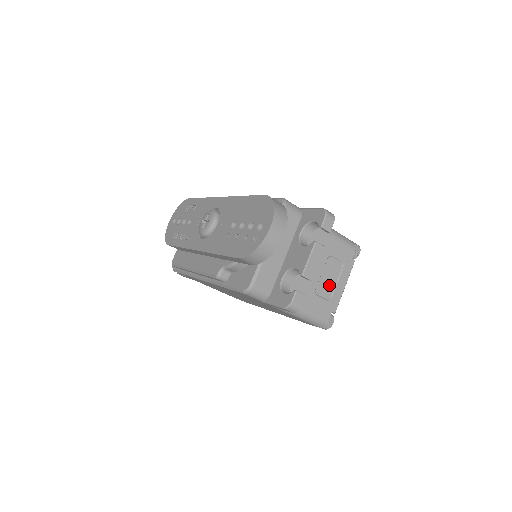
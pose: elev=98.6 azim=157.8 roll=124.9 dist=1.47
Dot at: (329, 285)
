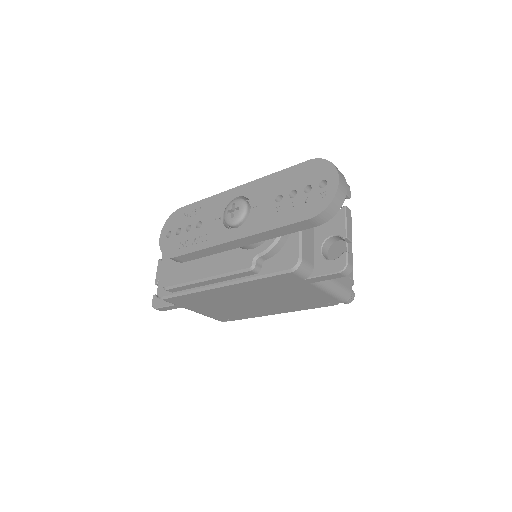
Dot at: occluded
